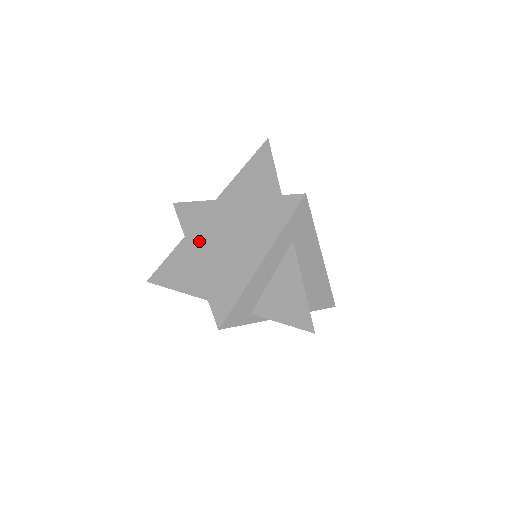
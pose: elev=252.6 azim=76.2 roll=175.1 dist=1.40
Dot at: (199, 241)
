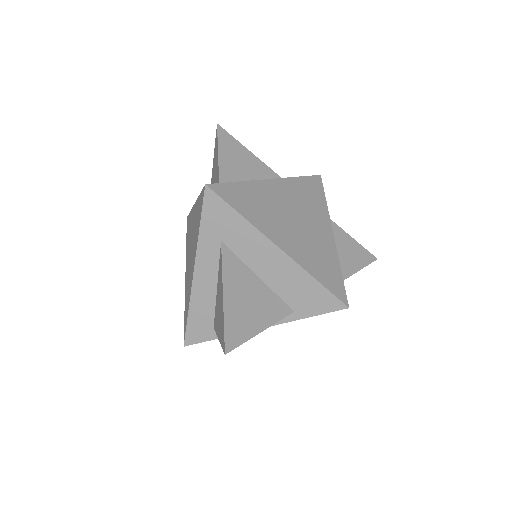
Dot at: (187, 254)
